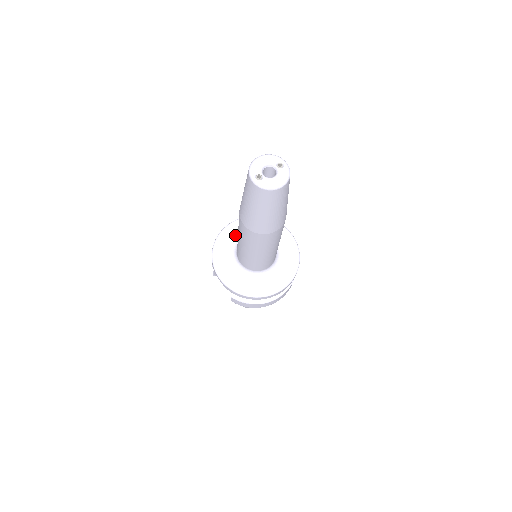
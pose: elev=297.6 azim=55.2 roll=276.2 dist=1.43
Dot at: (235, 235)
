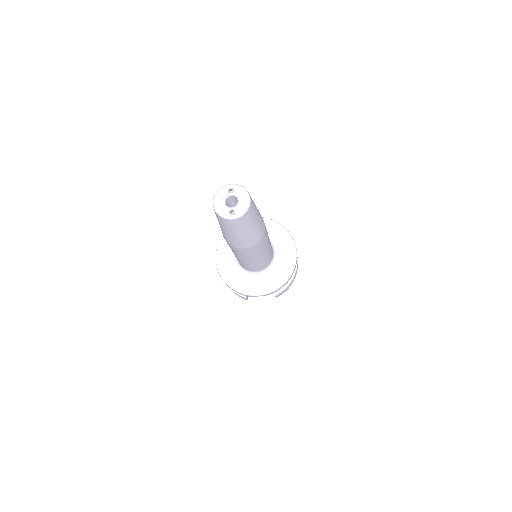
Dot at: (229, 263)
